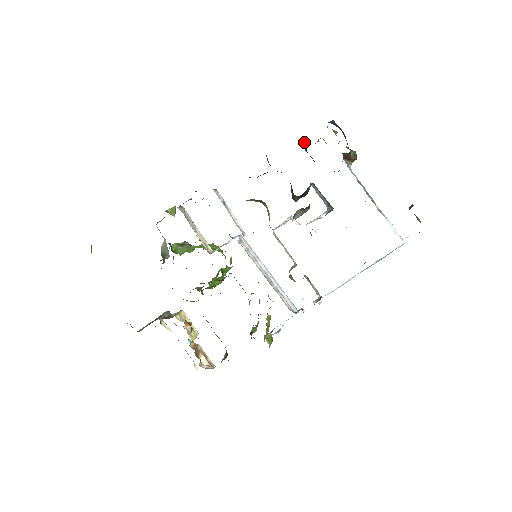
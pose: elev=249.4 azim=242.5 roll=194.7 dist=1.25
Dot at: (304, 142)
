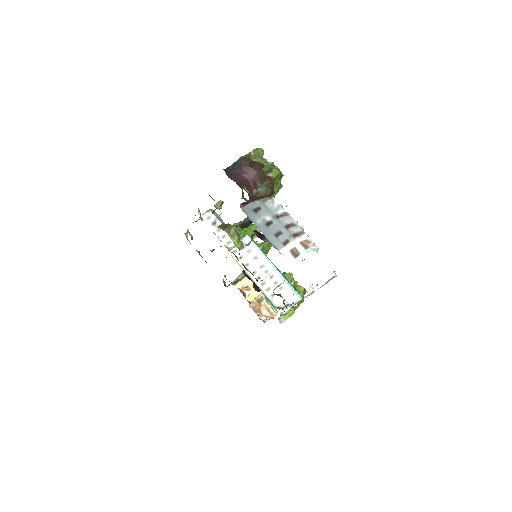
Dot at: occluded
